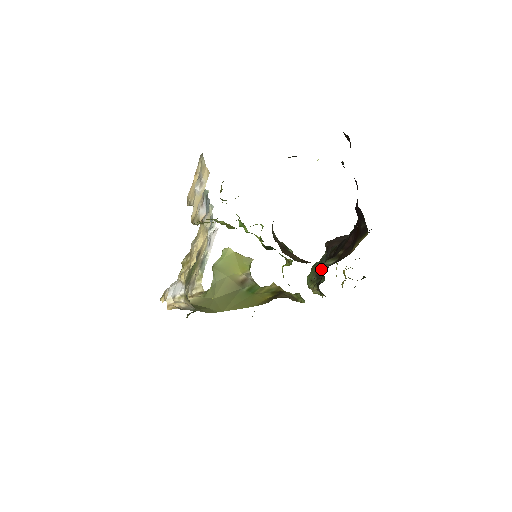
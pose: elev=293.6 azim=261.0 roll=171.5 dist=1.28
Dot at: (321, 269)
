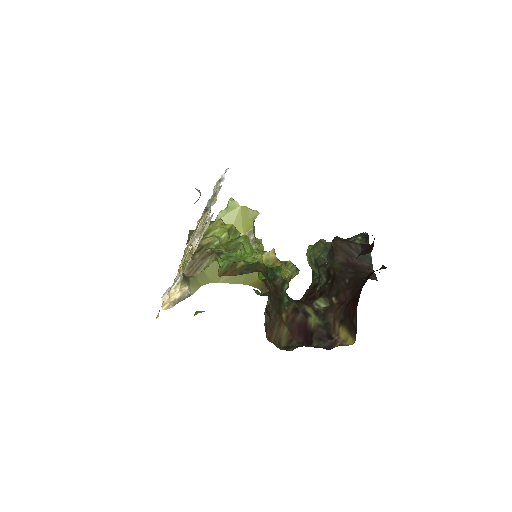
Dot at: (318, 272)
